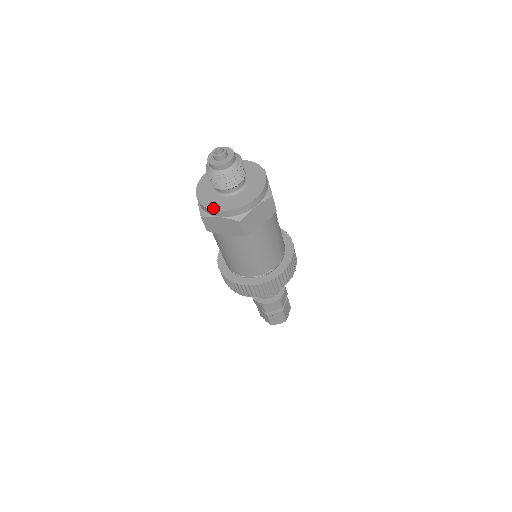
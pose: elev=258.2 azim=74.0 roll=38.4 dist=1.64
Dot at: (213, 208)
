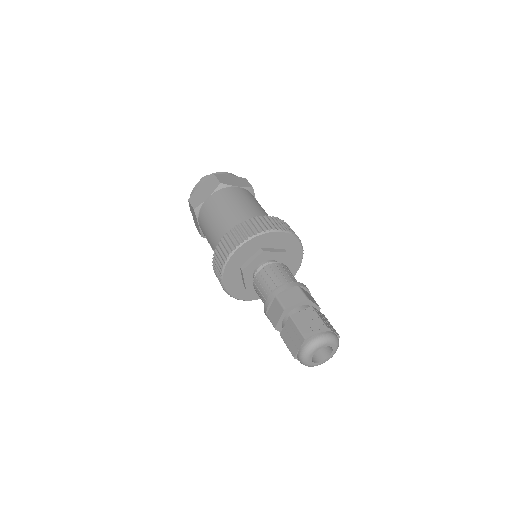
Dot at: (196, 186)
